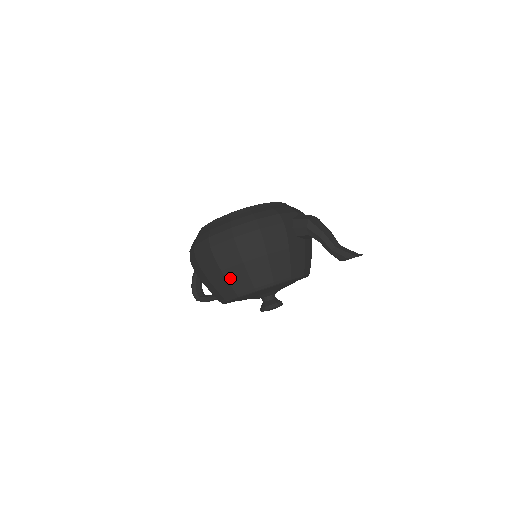
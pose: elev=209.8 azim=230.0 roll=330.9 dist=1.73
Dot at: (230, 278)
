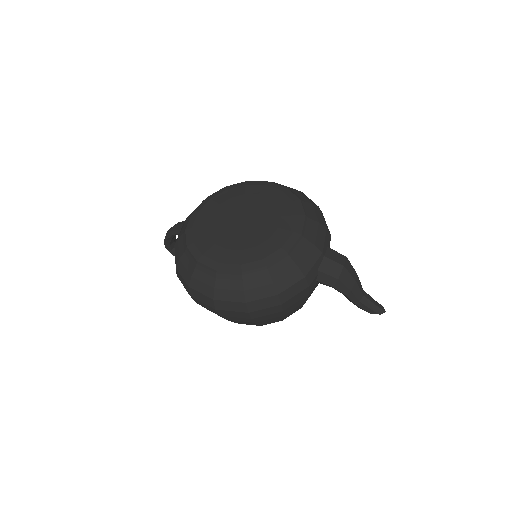
Dot at: occluded
